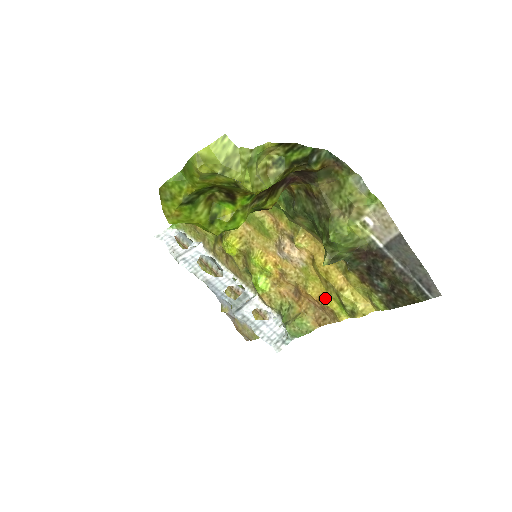
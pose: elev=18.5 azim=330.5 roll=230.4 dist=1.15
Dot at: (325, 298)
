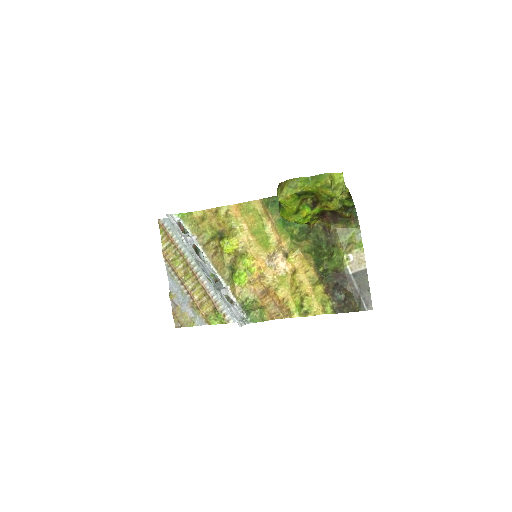
Dot at: (288, 300)
